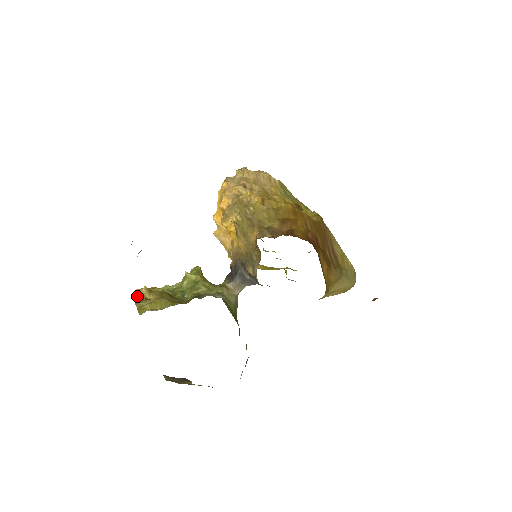
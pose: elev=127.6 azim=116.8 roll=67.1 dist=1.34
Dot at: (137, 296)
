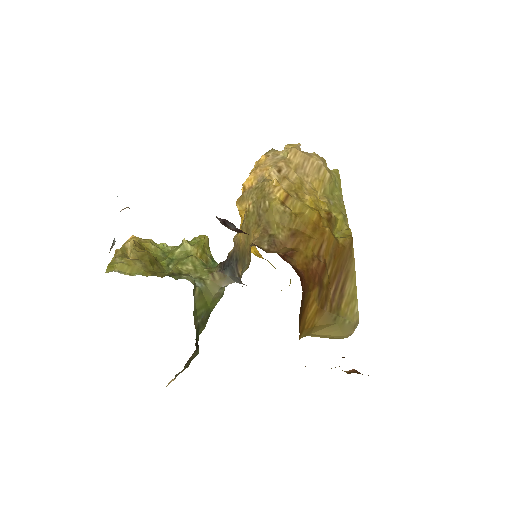
Dot at: occluded
